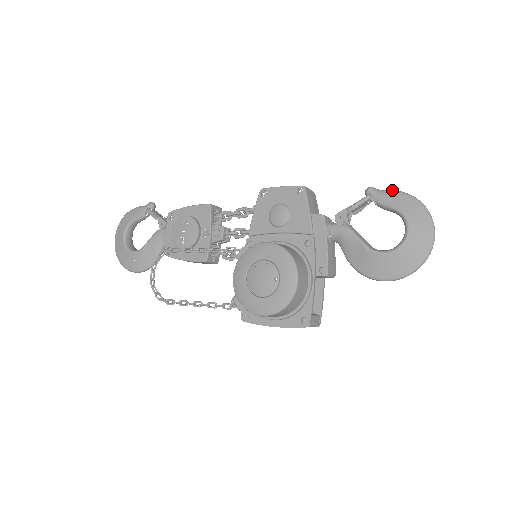
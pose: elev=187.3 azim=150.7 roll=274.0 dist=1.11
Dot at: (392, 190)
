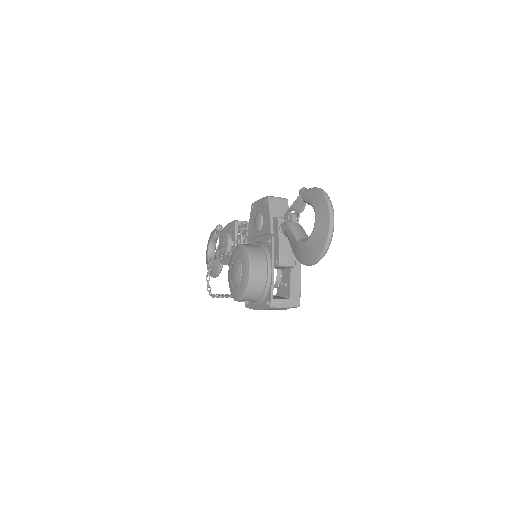
Dot at: (311, 188)
